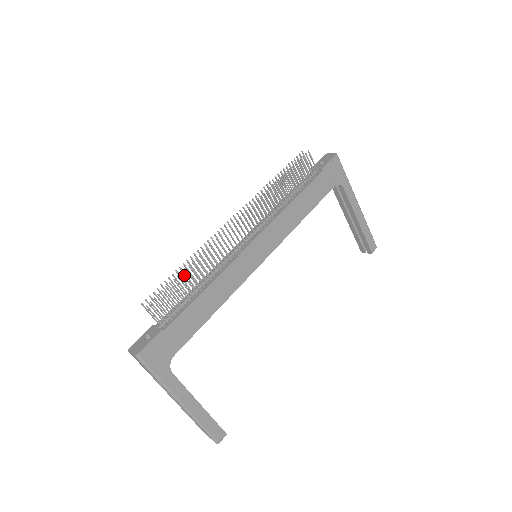
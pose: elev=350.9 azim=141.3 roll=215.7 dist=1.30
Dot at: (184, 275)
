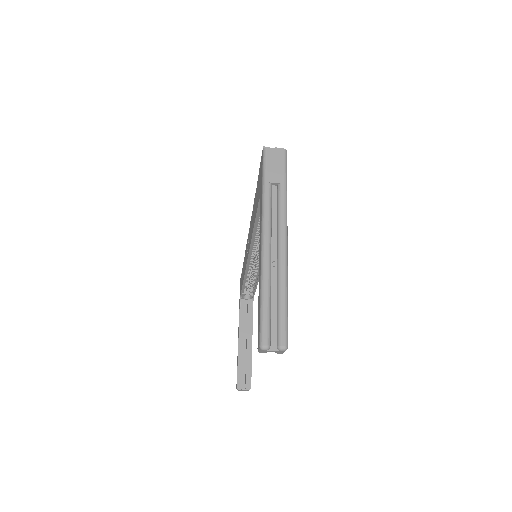
Dot at: occluded
